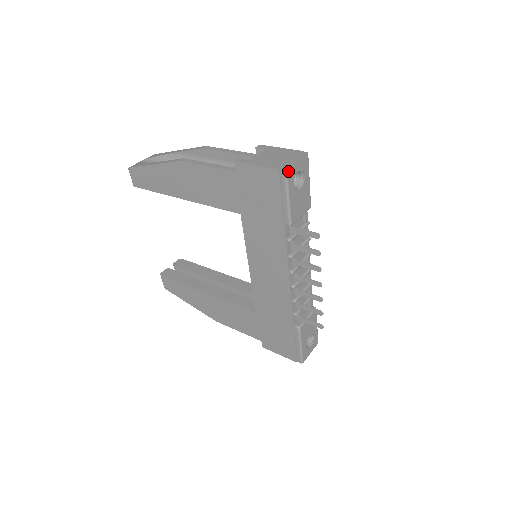
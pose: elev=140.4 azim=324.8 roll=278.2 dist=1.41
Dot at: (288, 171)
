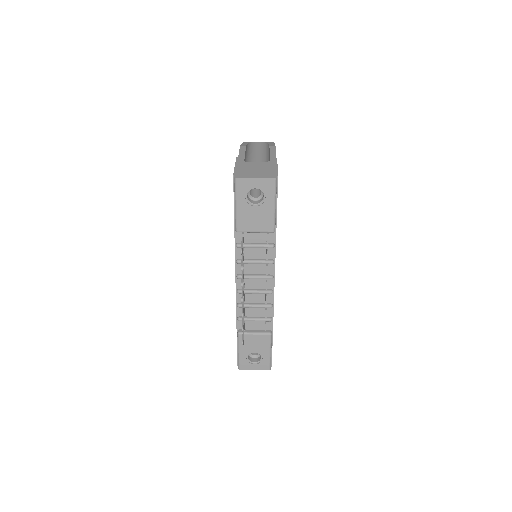
Dot at: (238, 180)
